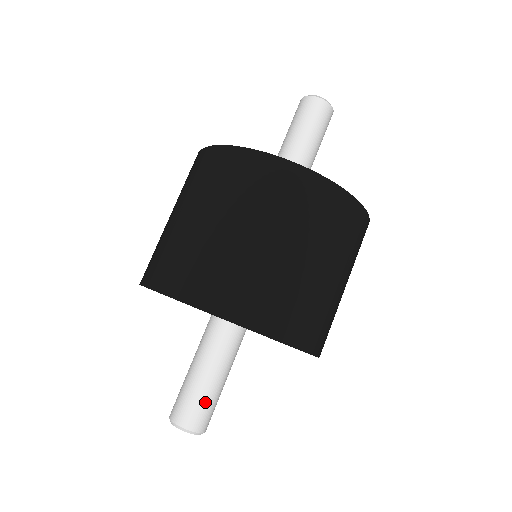
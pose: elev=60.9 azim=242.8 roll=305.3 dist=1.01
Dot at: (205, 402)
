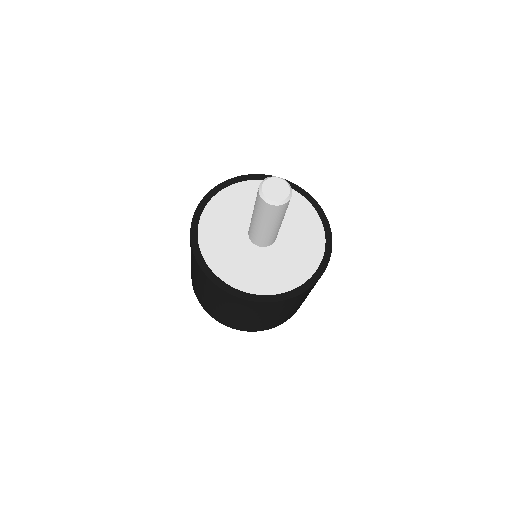
Dot at: occluded
